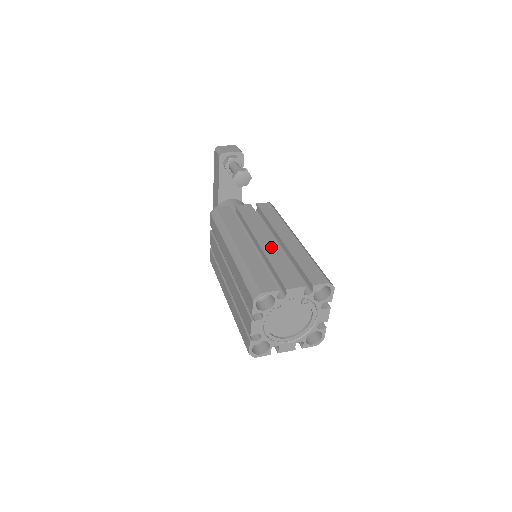
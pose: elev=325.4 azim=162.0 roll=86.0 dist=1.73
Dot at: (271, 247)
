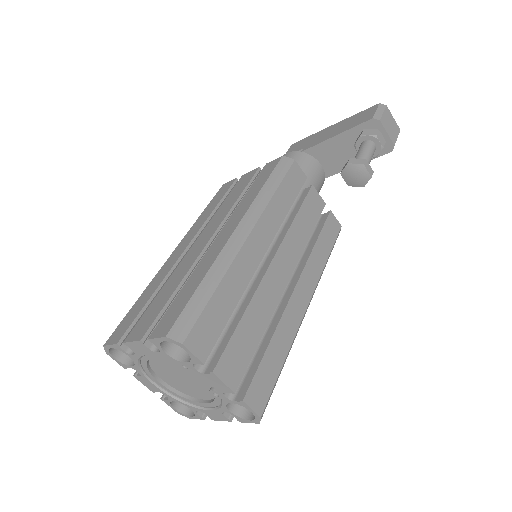
Dot at: (273, 288)
